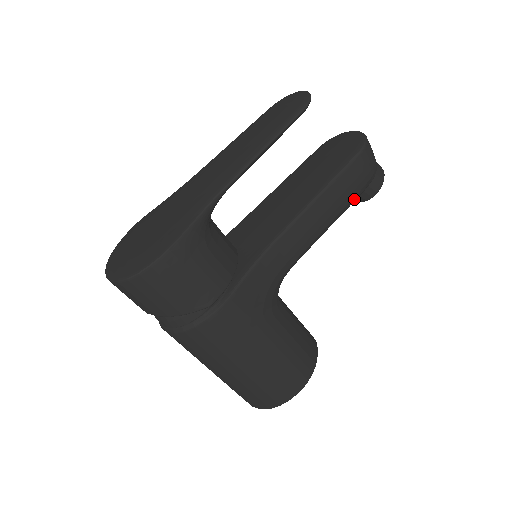
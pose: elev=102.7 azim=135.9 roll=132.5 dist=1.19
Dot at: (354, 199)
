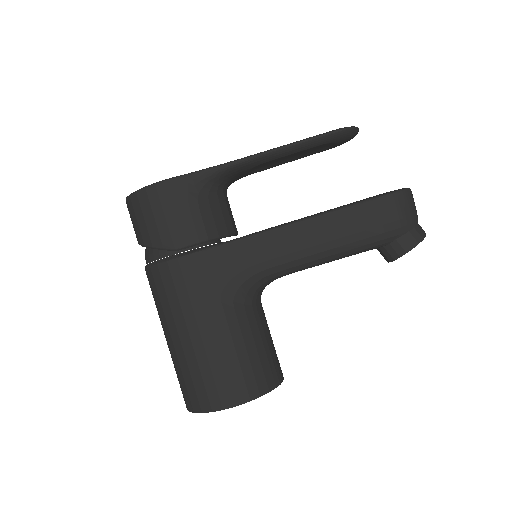
Dot at: (370, 241)
